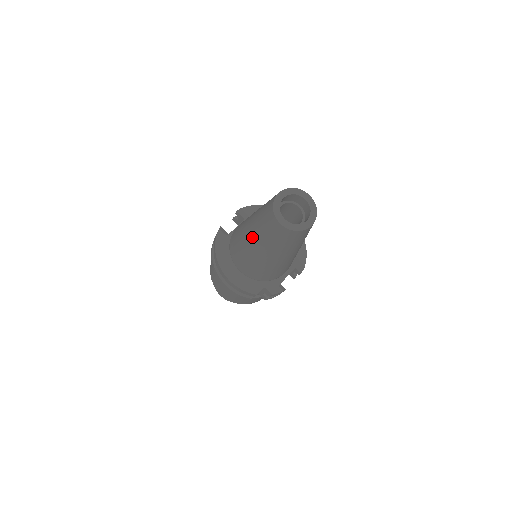
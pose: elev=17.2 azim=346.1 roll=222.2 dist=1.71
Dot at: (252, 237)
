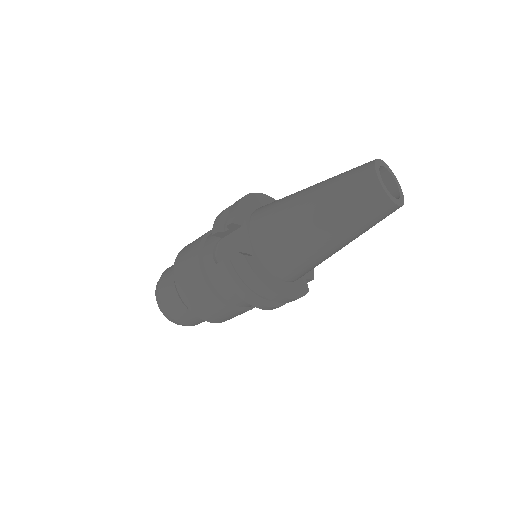
Dot at: (334, 238)
